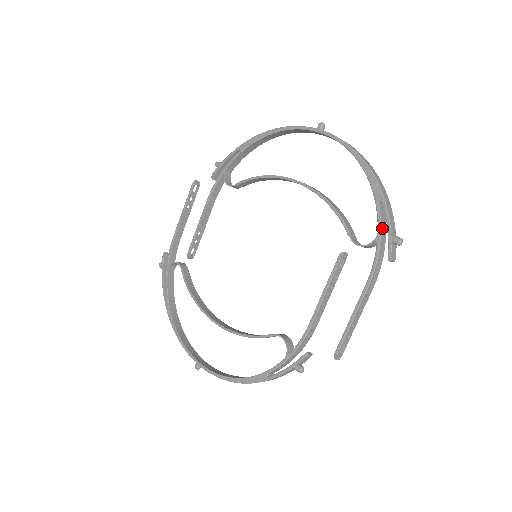
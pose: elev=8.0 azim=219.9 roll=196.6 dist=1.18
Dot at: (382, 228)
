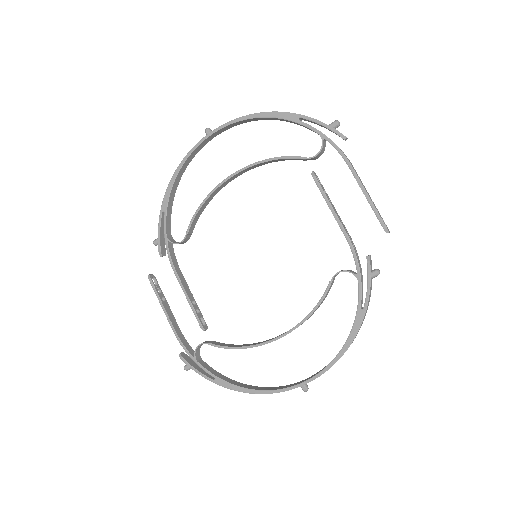
Dot at: (318, 130)
